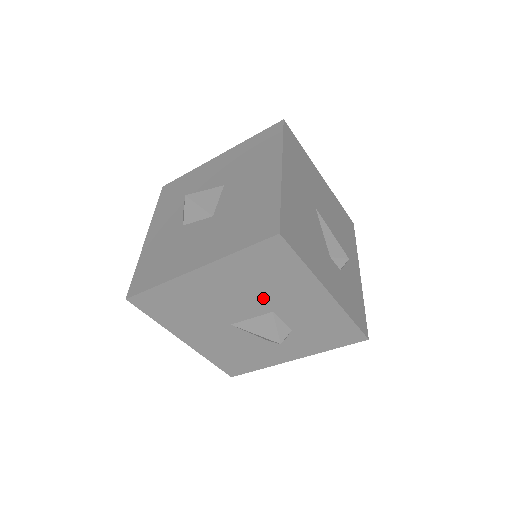
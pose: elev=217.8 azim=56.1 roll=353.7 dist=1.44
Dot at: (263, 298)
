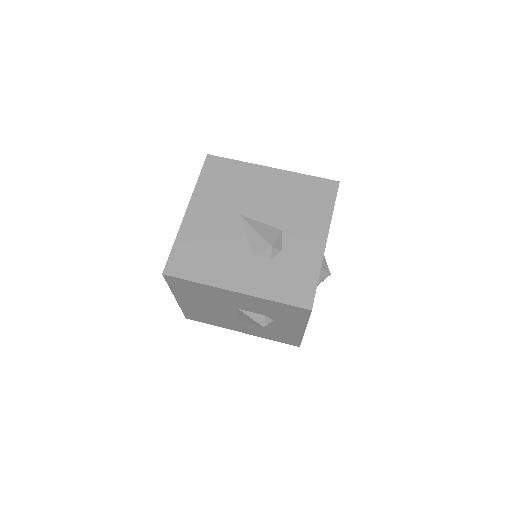
Dot at: (220, 303)
